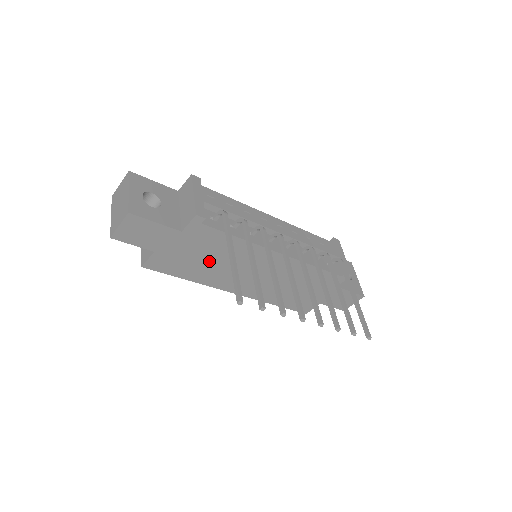
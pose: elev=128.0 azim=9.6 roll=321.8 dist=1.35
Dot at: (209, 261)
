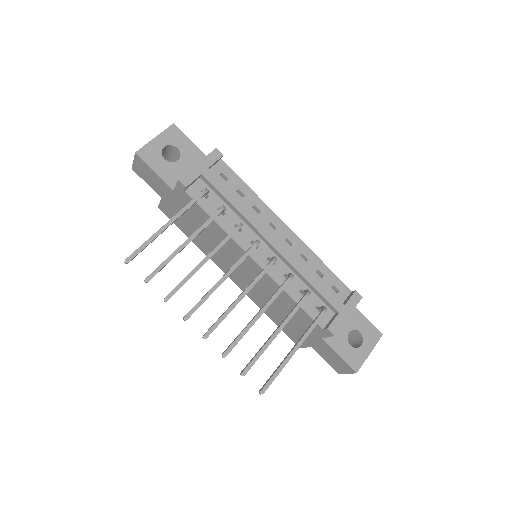
Dot at: (201, 232)
